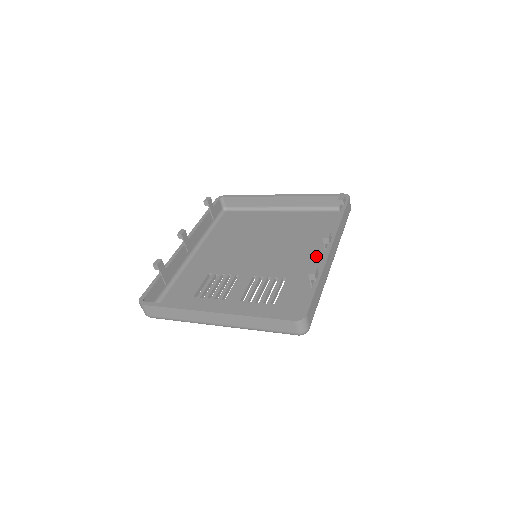
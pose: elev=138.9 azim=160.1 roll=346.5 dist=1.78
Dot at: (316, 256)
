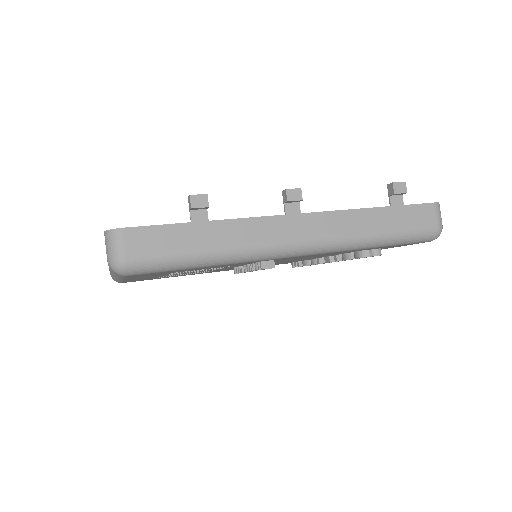
Dot at: occluded
